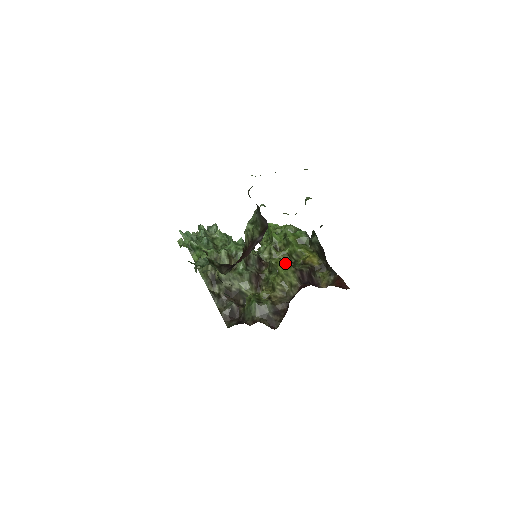
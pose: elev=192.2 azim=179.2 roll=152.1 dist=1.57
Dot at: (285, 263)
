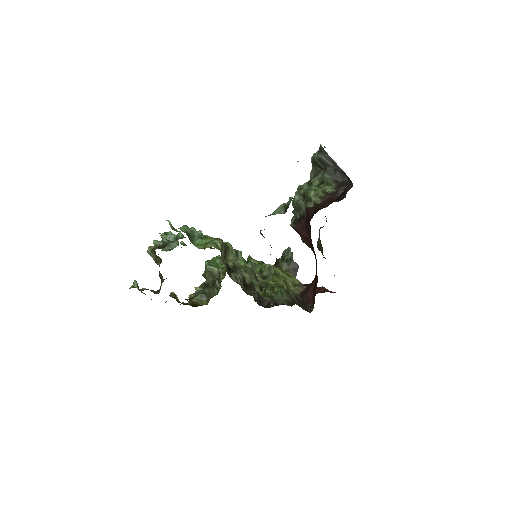
Dot at: (279, 268)
